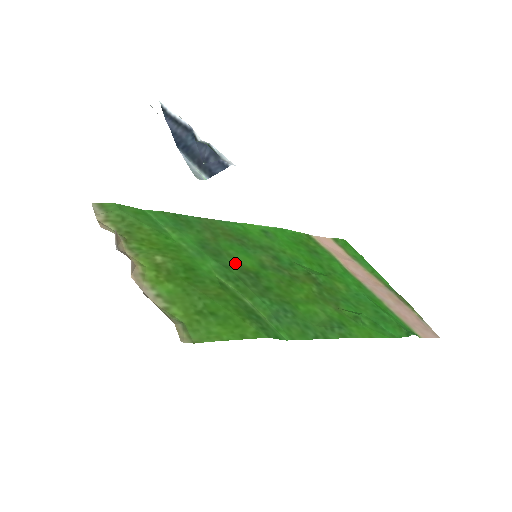
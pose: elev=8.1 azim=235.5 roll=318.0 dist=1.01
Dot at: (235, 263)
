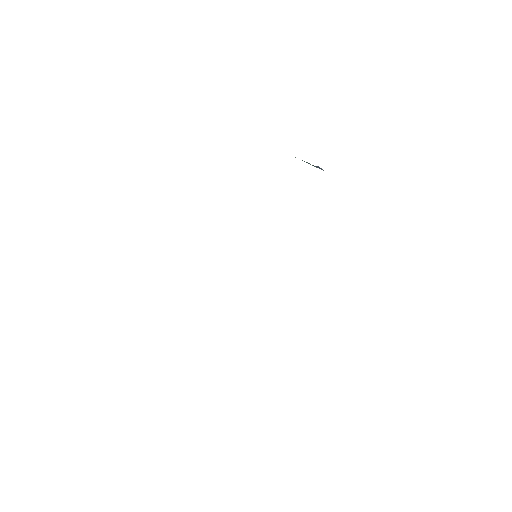
Dot at: occluded
